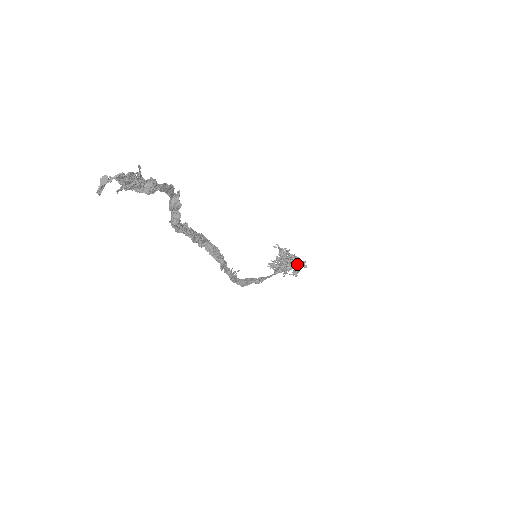
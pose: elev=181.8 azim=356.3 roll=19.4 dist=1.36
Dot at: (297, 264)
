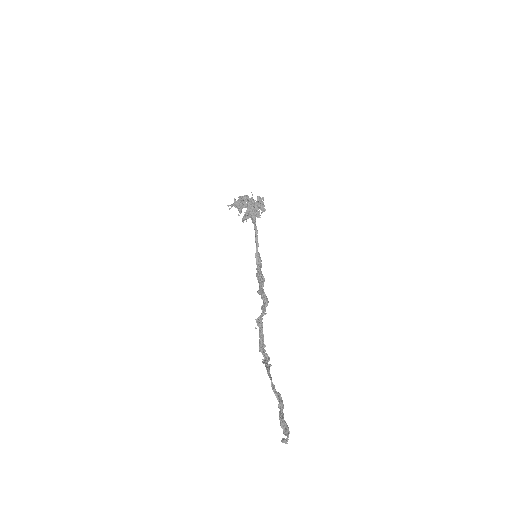
Dot at: (260, 207)
